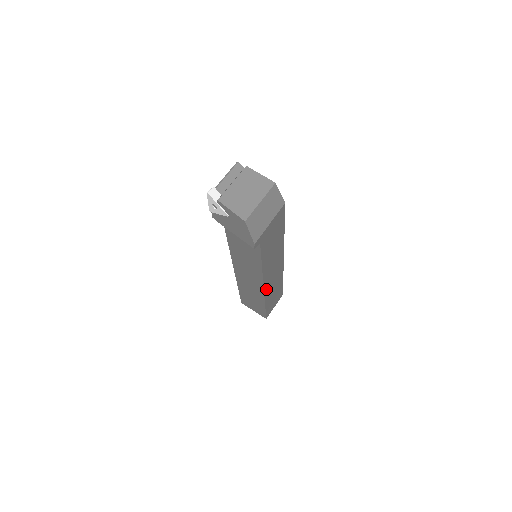
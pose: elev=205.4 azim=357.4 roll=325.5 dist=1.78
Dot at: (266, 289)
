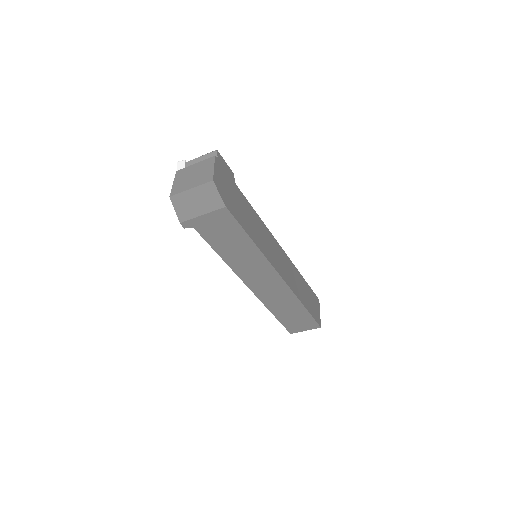
Dot at: (259, 293)
